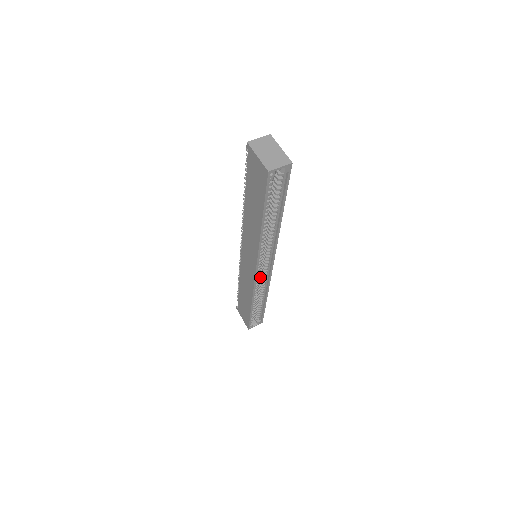
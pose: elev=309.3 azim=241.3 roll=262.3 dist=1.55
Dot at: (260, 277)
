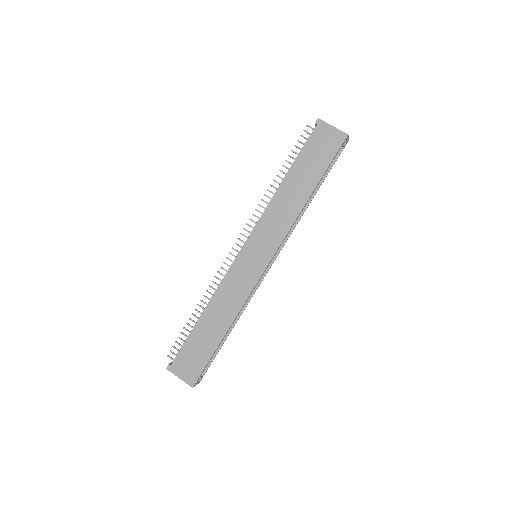
Dot at: occluded
